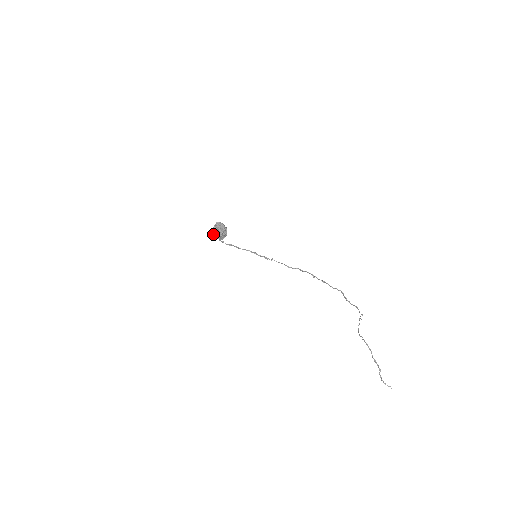
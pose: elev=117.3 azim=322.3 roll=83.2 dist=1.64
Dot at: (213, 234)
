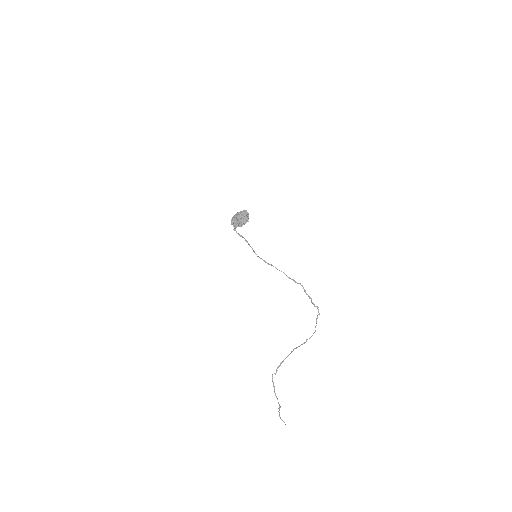
Dot at: (237, 217)
